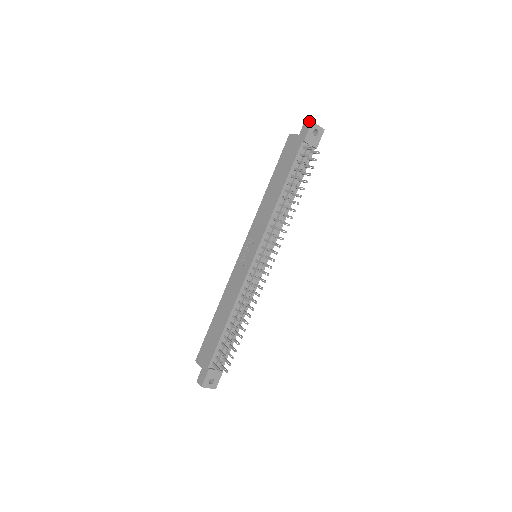
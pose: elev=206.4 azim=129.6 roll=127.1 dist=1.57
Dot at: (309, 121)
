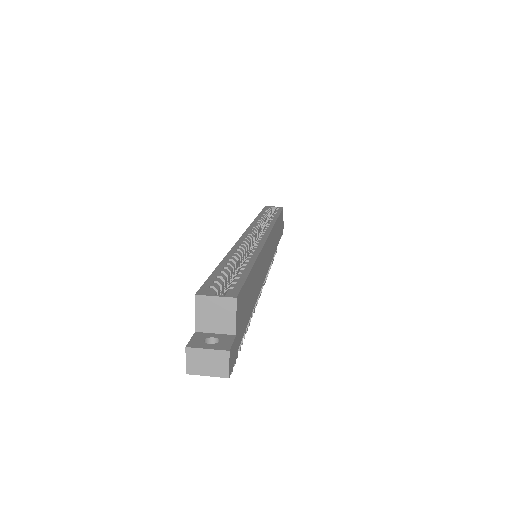
Dot at: occluded
